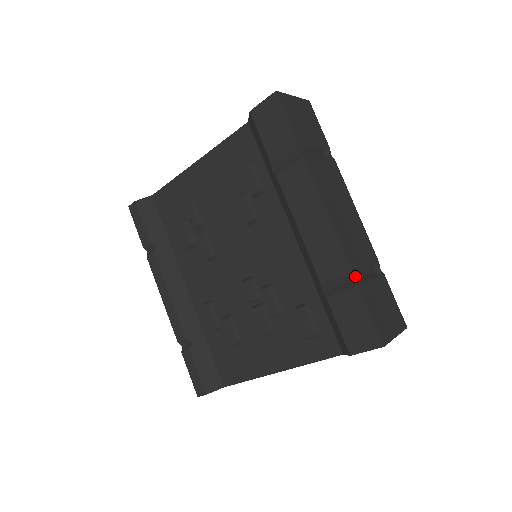
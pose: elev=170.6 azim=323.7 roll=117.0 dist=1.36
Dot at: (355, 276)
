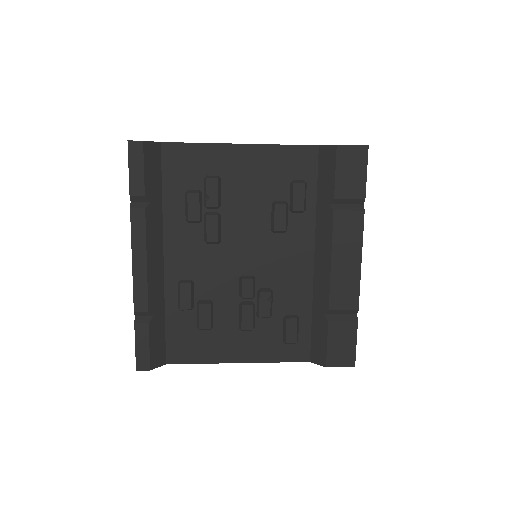
Dot at: (357, 312)
